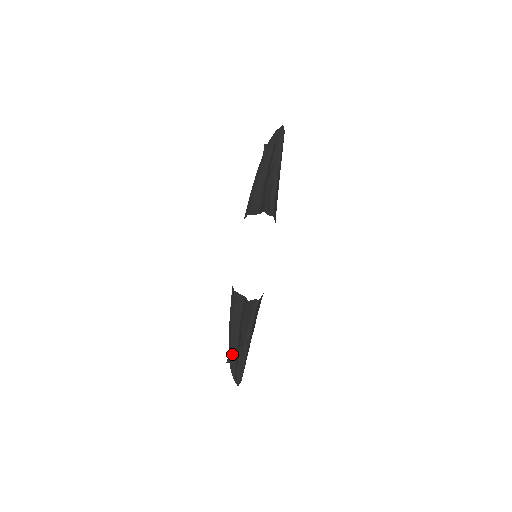
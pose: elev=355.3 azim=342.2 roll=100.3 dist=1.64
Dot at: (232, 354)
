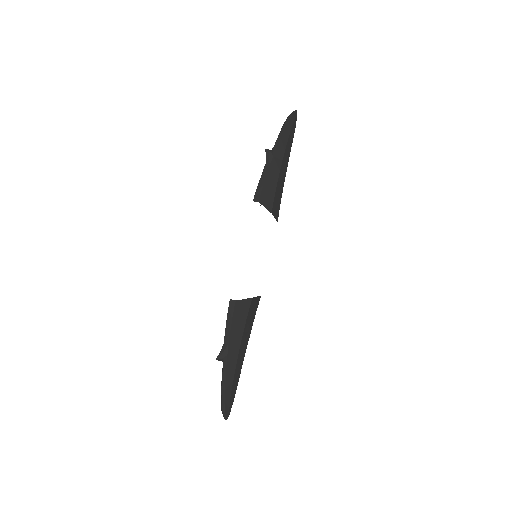
Dot at: occluded
